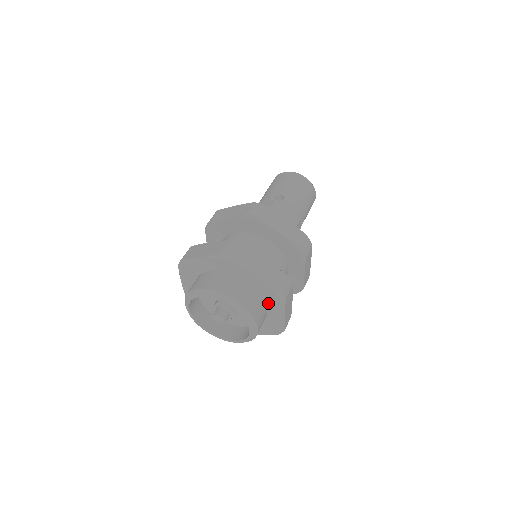
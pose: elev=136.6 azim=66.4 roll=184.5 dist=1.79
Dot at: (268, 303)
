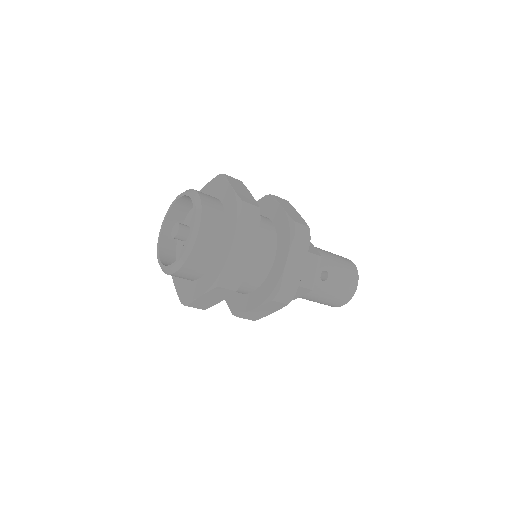
Dot at: (227, 226)
